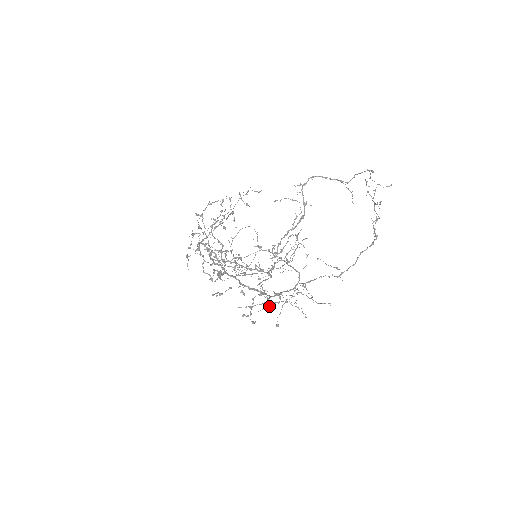
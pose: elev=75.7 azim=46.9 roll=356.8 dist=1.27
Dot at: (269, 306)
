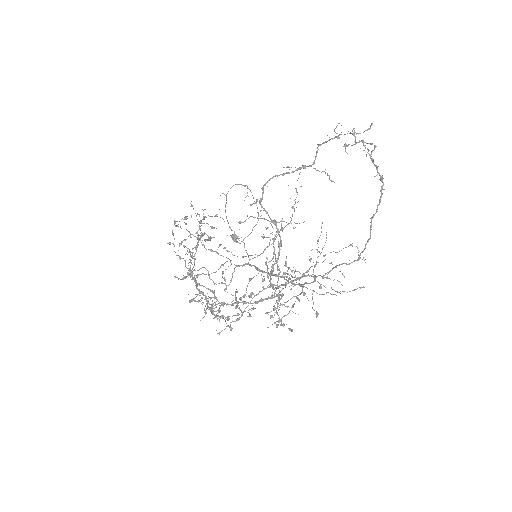
Dot at: (299, 280)
